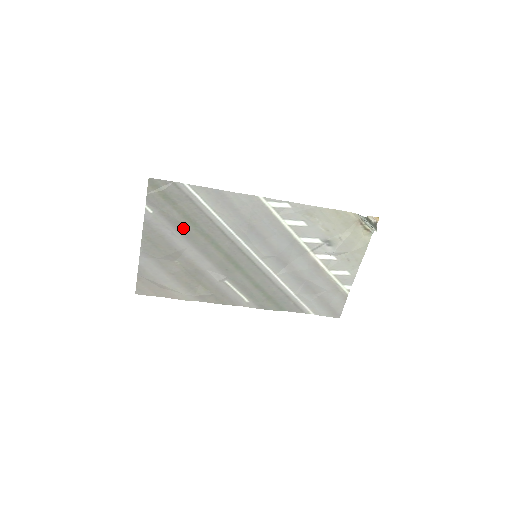
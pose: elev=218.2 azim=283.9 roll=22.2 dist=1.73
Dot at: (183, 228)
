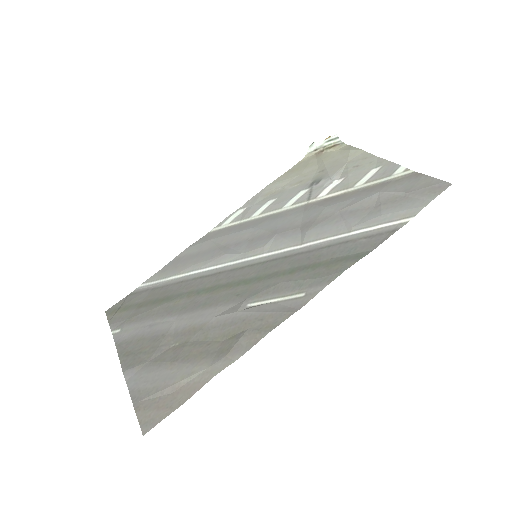
Dot at: (158, 312)
